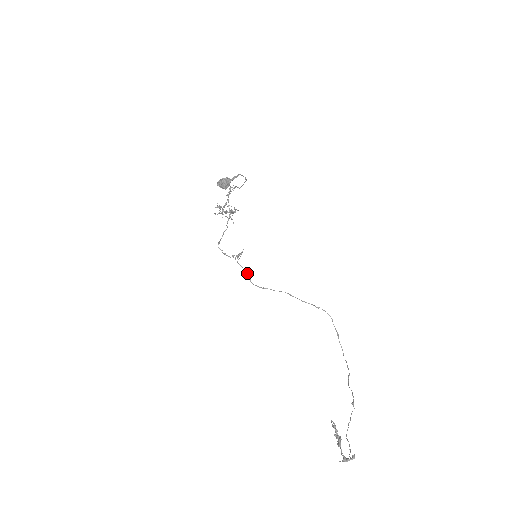
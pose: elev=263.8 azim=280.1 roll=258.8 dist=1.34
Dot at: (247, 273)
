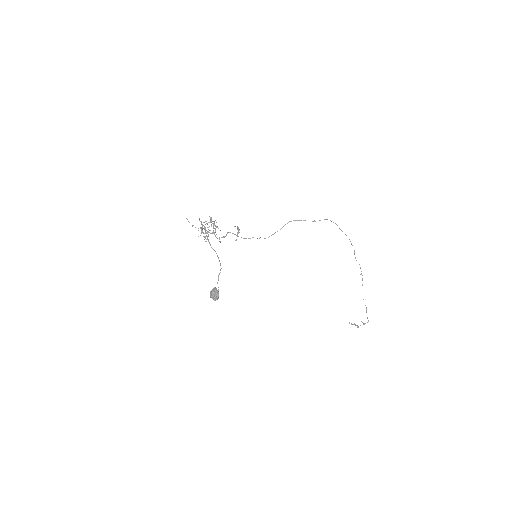
Dot at: (252, 237)
